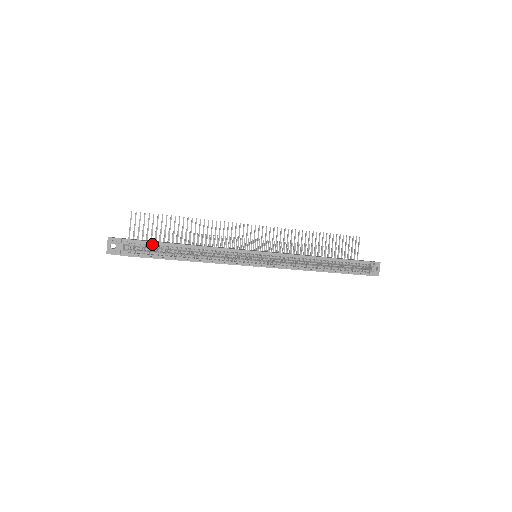
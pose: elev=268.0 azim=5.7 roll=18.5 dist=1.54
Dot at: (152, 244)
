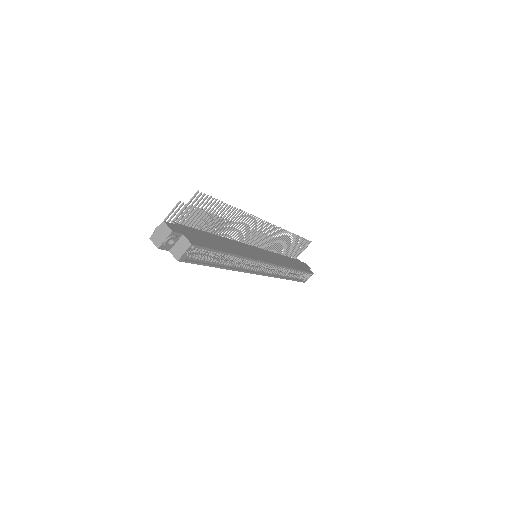
Dot at: (209, 250)
